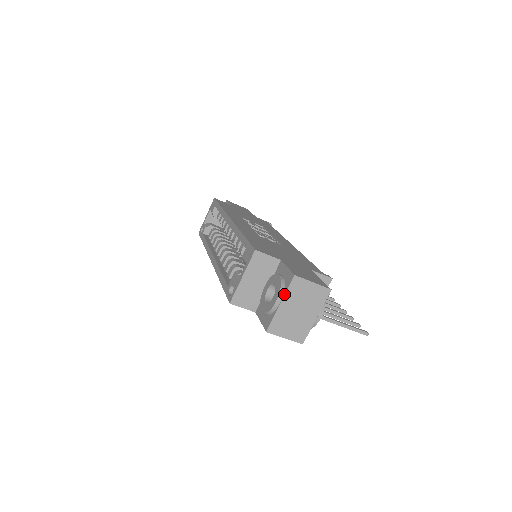
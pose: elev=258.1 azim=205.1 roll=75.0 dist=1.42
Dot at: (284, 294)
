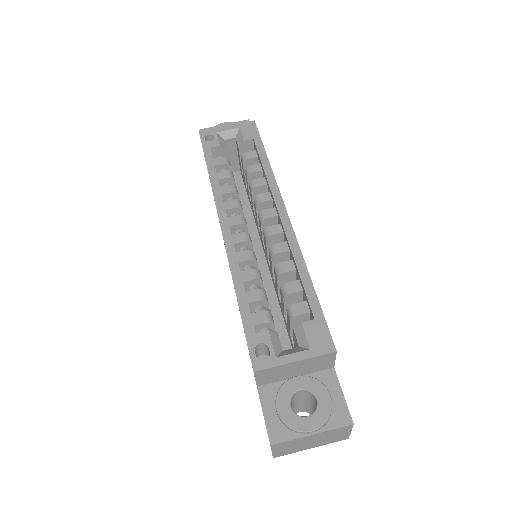
Dot at: (325, 430)
